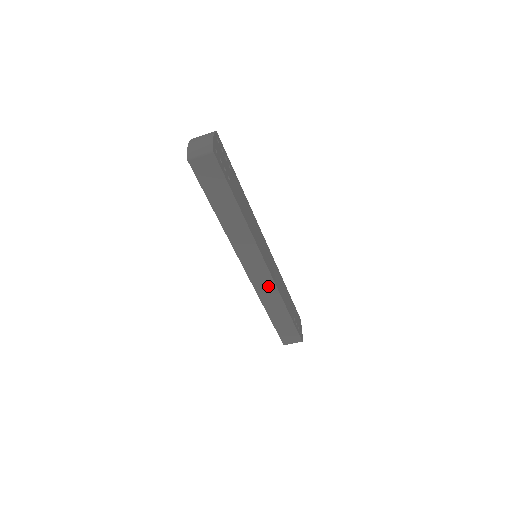
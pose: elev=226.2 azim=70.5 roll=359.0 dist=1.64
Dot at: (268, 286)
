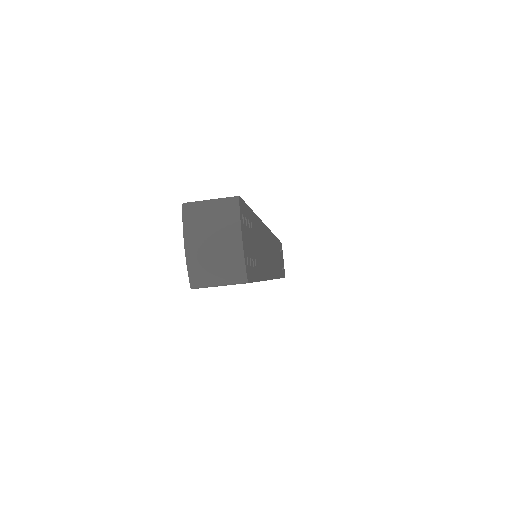
Dot at: occluded
